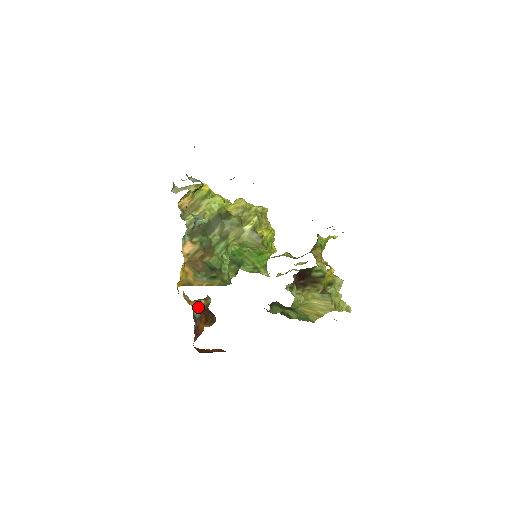
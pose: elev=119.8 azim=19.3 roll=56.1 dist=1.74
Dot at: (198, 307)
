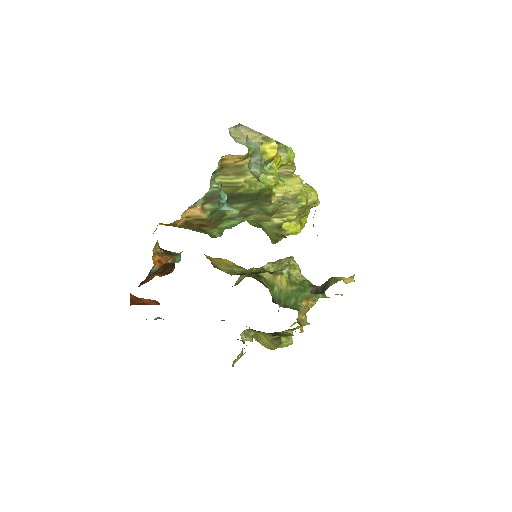
Dot at: (161, 264)
